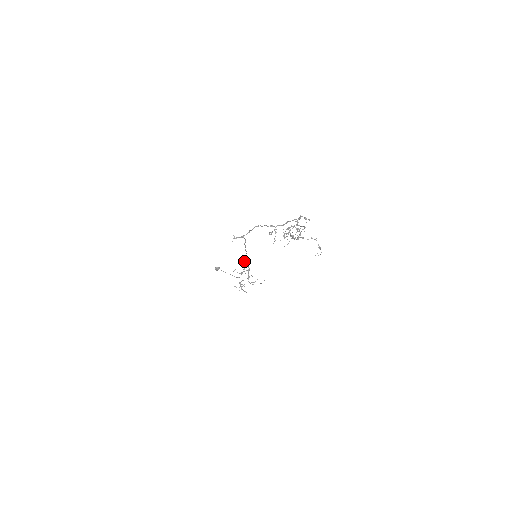
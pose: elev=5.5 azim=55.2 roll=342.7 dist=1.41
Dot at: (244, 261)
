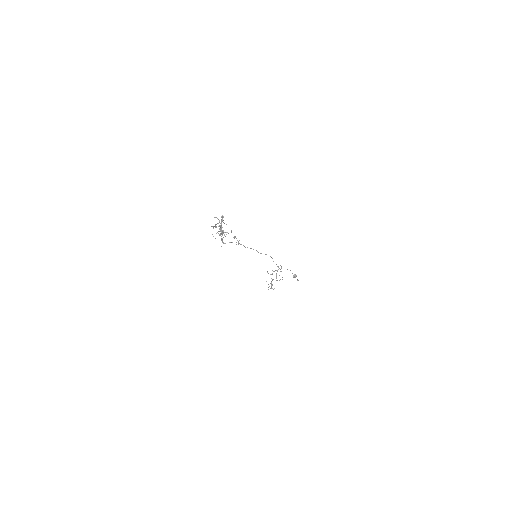
Dot at: occluded
